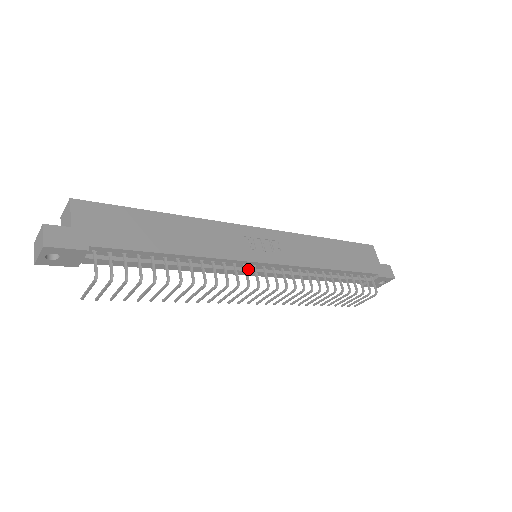
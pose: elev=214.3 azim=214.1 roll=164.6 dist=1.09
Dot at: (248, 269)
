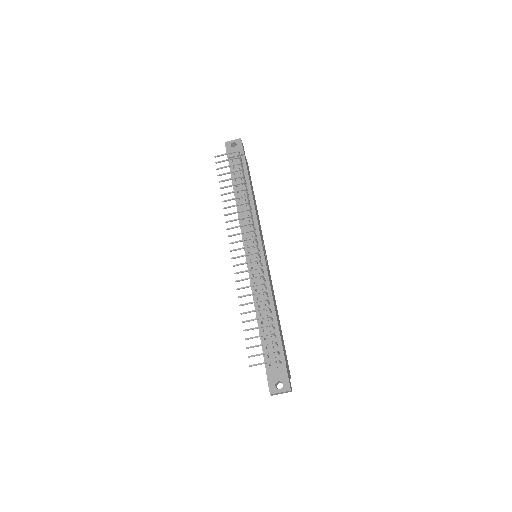
Dot at: (254, 242)
